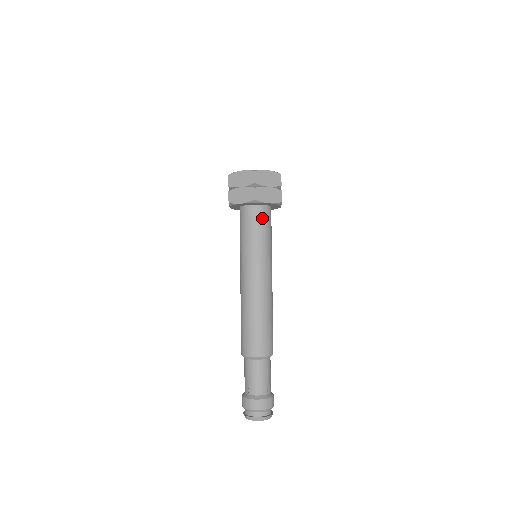
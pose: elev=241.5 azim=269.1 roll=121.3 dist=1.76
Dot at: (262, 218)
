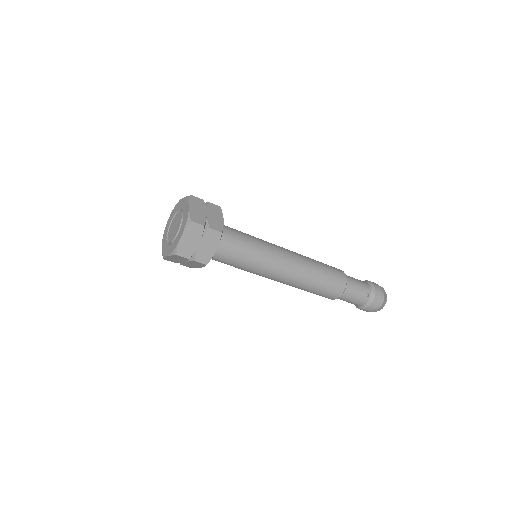
Dot at: (226, 252)
